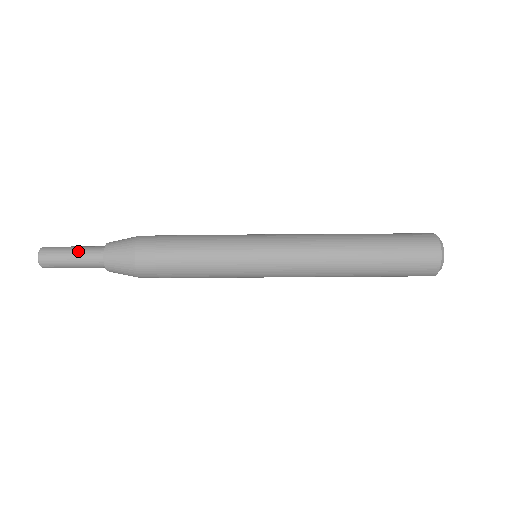
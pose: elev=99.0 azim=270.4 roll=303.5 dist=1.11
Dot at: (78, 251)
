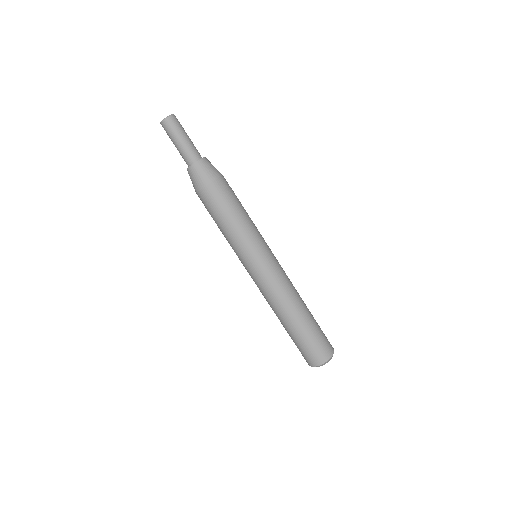
Dot at: (184, 144)
